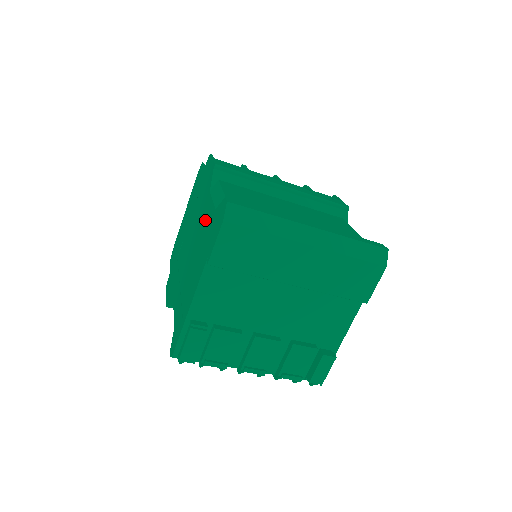
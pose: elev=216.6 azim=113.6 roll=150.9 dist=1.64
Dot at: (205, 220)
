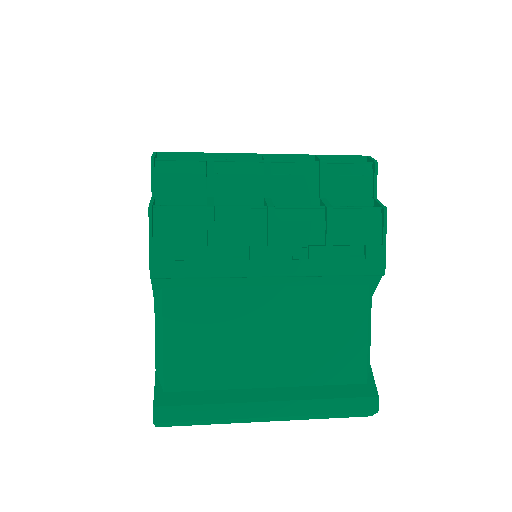
Dot at: occluded
